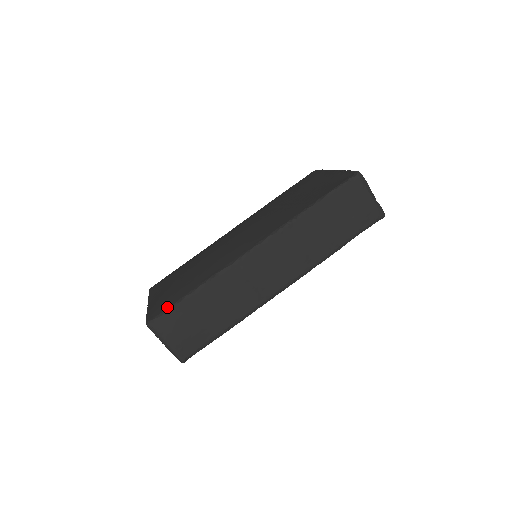
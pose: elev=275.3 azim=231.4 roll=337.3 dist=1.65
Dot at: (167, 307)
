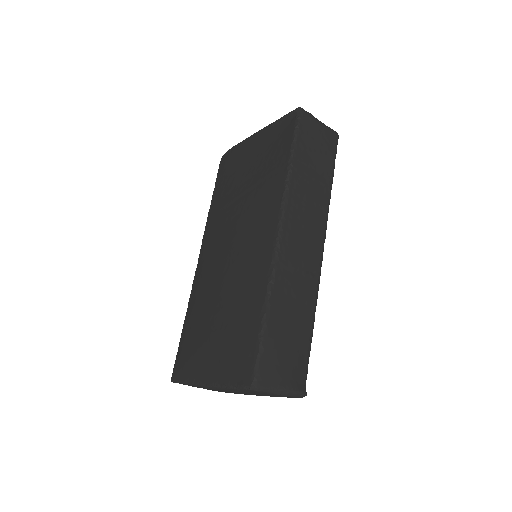
Dot at: (254, 355)
